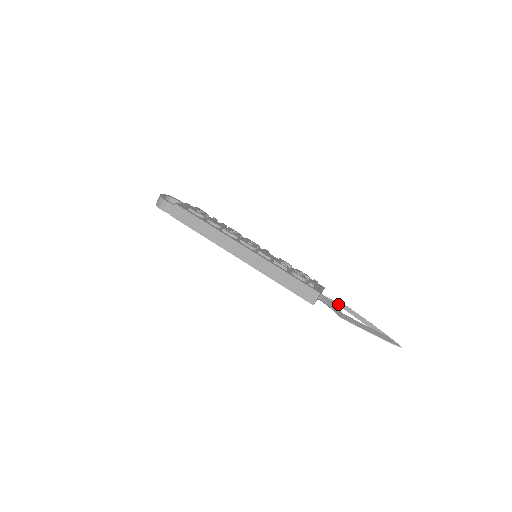
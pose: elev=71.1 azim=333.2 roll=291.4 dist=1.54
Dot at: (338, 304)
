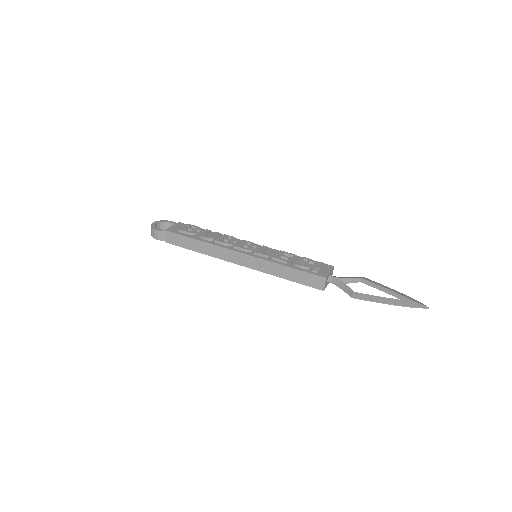
Dot at: (352, 280)
